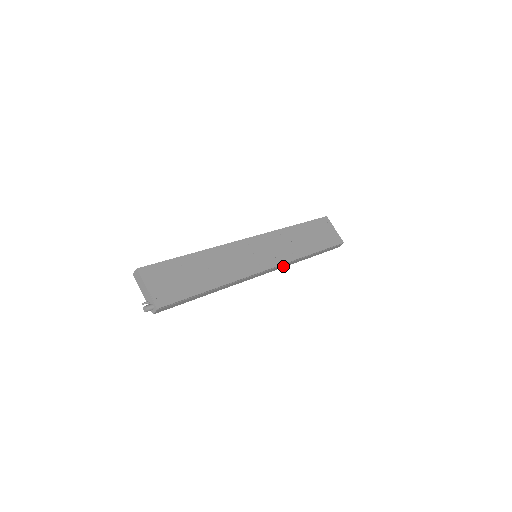
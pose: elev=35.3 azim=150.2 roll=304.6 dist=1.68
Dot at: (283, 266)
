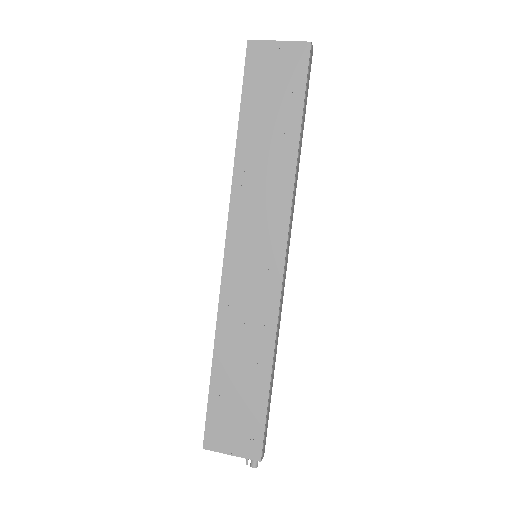
Dot at: (292, 215)
